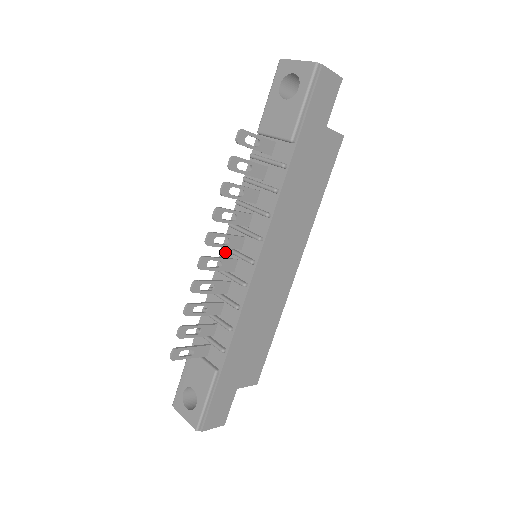
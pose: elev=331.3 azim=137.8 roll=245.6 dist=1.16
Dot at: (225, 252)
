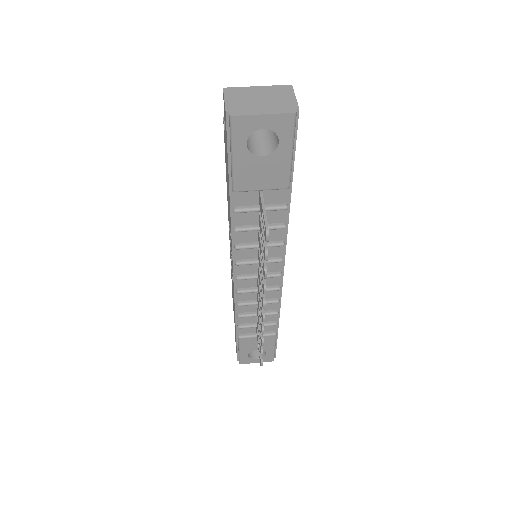
Dot at: (240, 279)
